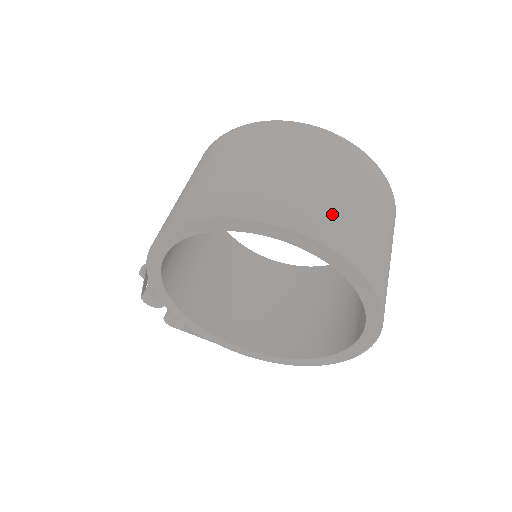
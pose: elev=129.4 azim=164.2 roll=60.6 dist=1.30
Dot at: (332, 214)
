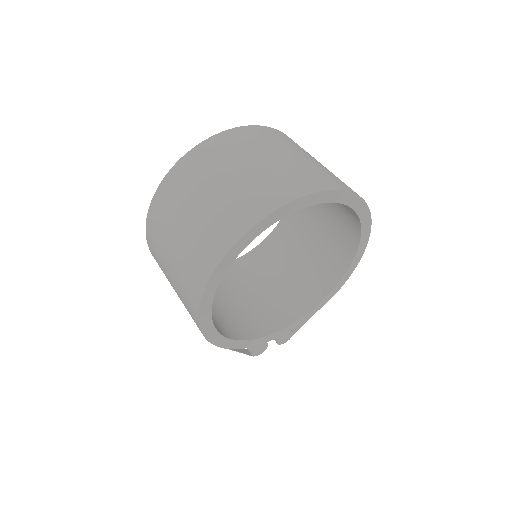
Dot at: (234, 205)
